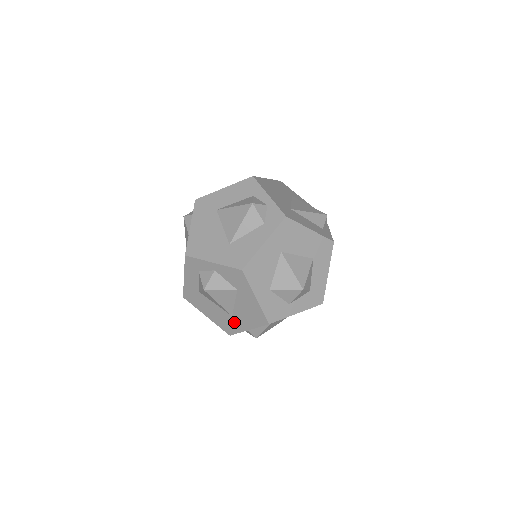
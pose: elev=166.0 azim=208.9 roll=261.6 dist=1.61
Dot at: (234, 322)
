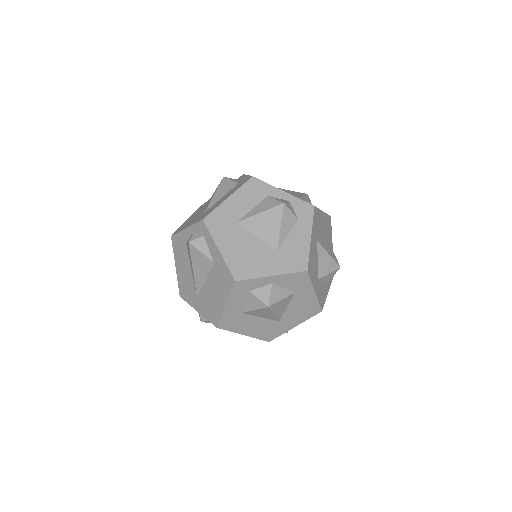
Dot at: (279, 326)
